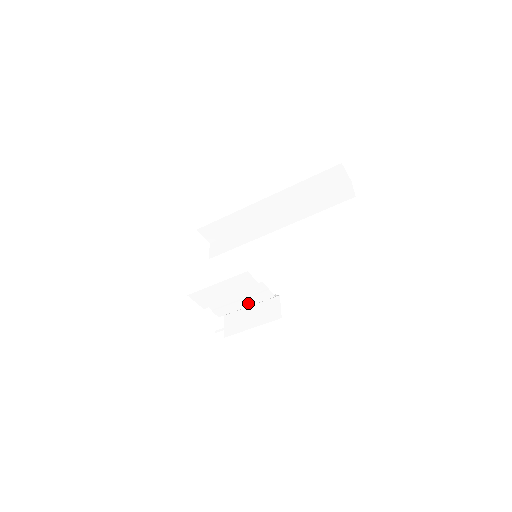
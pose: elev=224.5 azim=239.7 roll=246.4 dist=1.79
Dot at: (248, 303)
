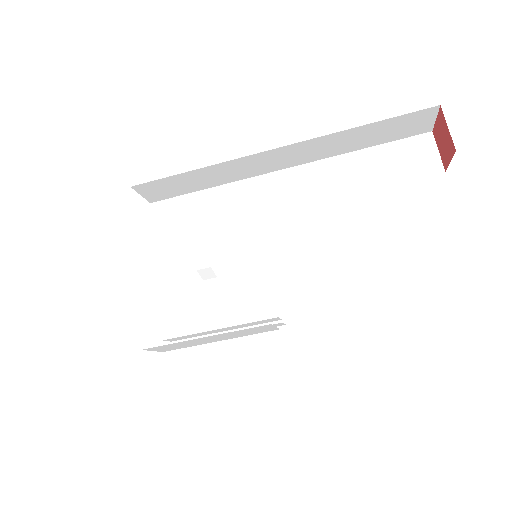
Dot at: occluded
